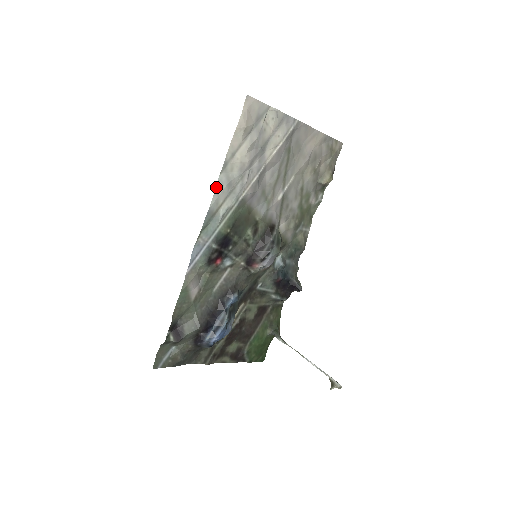
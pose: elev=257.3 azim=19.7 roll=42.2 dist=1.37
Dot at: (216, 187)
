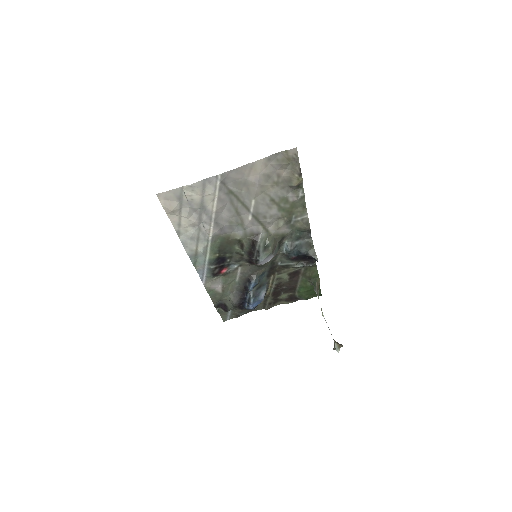
Dot at: (183, 244)
